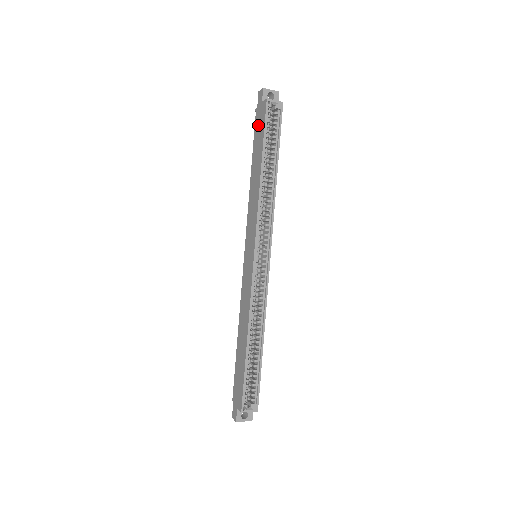
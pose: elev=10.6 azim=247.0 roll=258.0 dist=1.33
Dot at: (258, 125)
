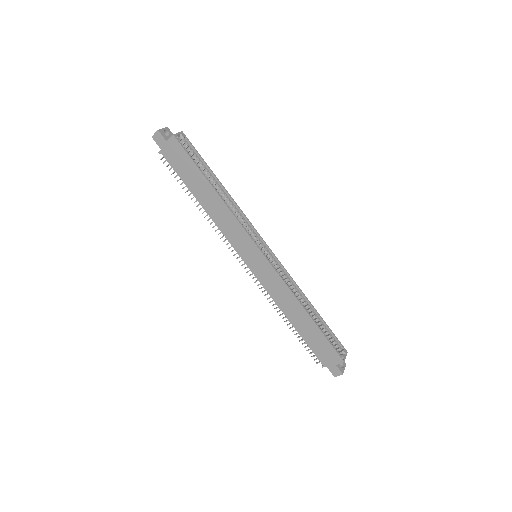
Dot at: (177, 161)
